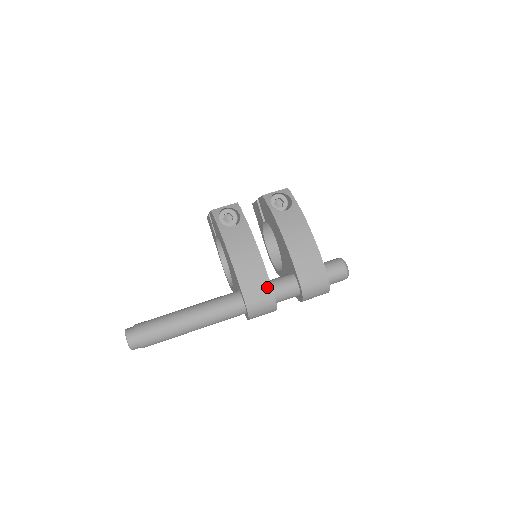
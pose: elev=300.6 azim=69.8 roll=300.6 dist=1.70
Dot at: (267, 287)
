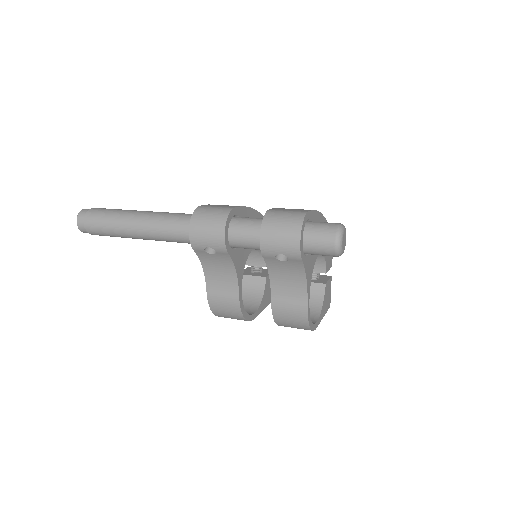
Dot at: (234, 206)
